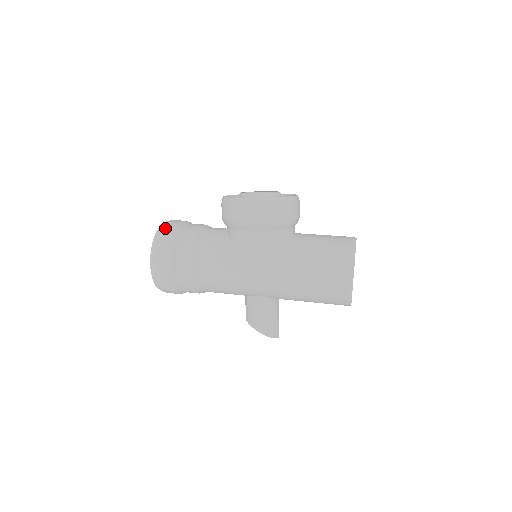
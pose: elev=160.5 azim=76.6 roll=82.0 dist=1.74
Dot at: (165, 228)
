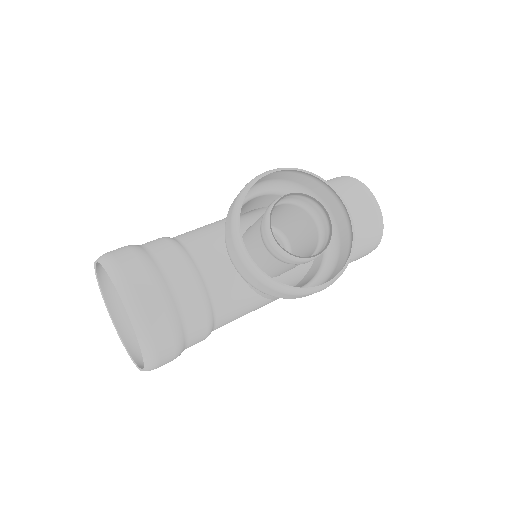
Dot at: (155, 335)
